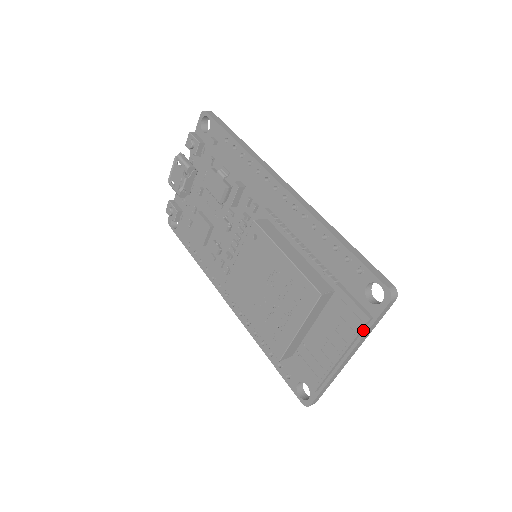
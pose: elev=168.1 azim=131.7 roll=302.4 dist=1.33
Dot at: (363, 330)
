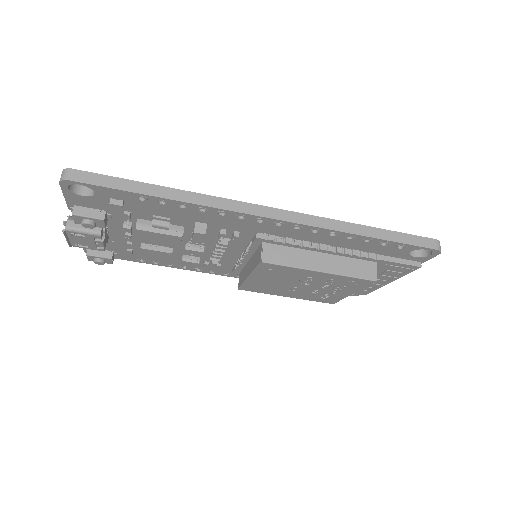
Dot at: occluded
